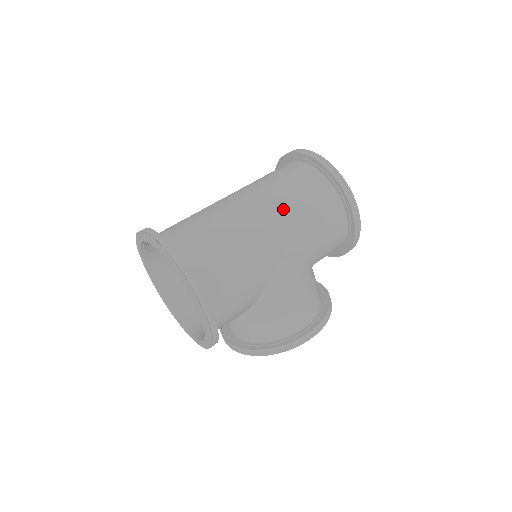
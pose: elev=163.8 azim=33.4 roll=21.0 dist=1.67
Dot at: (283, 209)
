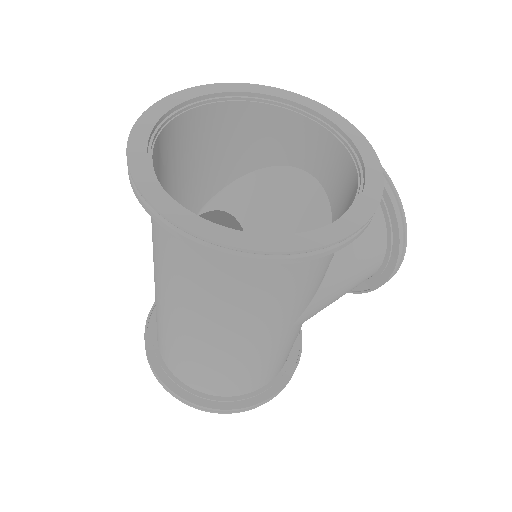
Dot at: (238, 319)
